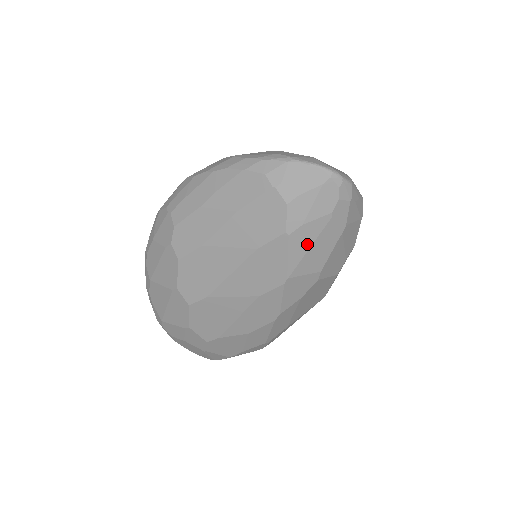
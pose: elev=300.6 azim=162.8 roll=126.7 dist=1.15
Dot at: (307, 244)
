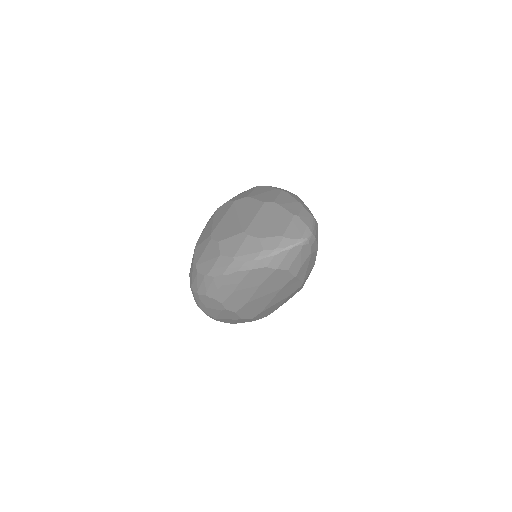
Dot at: (305, 269)
